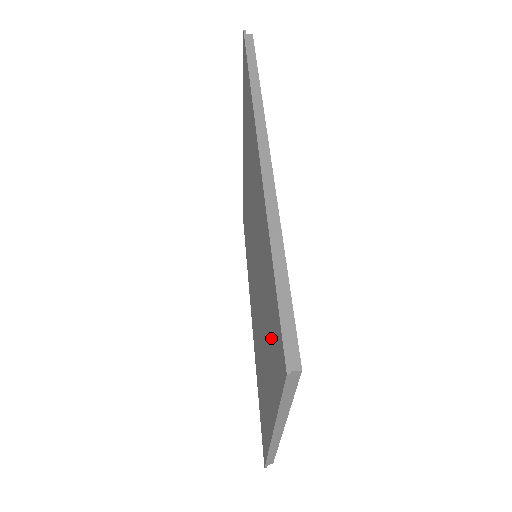
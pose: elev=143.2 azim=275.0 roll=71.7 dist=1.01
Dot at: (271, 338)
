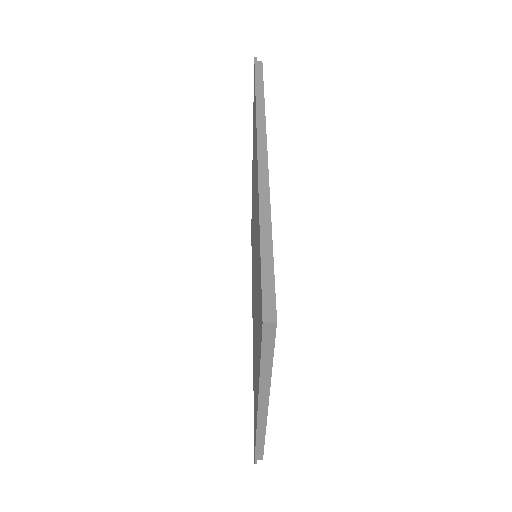
Dot at: (258, 311)
